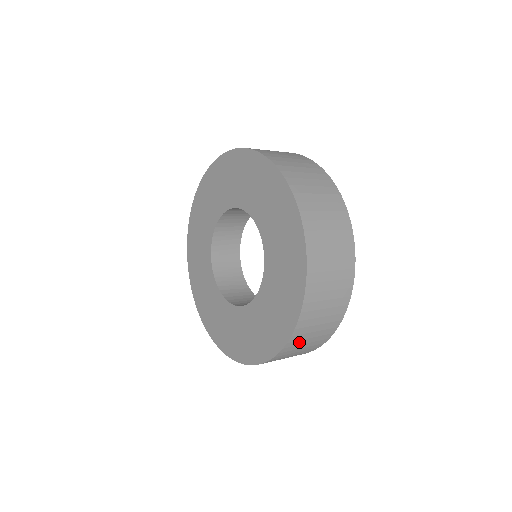
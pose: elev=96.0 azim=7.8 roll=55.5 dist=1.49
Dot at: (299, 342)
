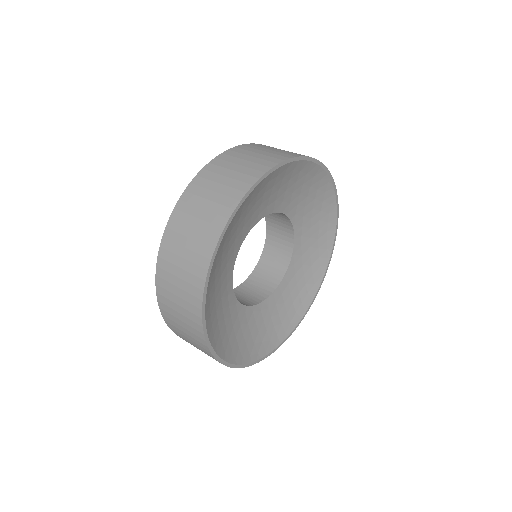
Dot at: (178, 237)
